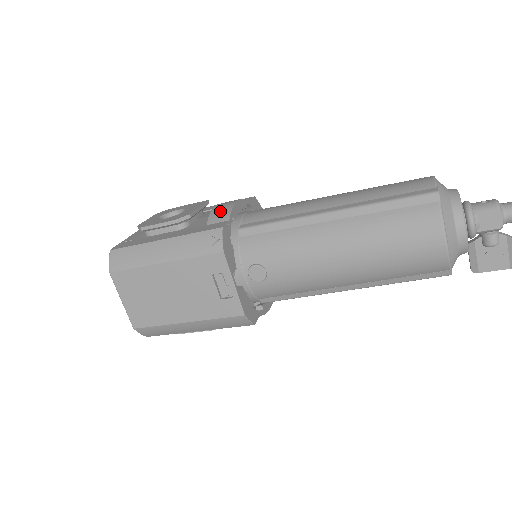
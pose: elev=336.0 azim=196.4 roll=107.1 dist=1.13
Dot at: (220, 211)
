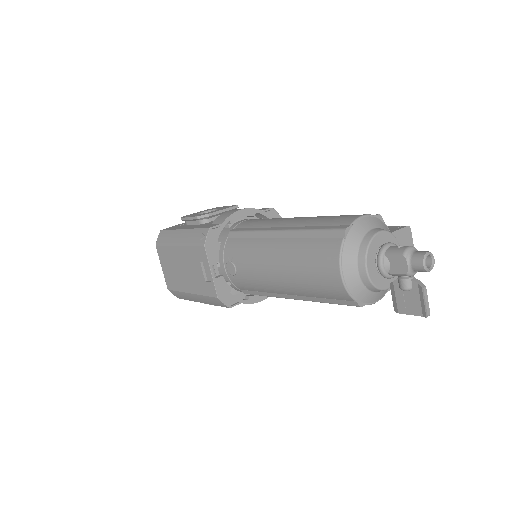
Dot at: (224, 215)
